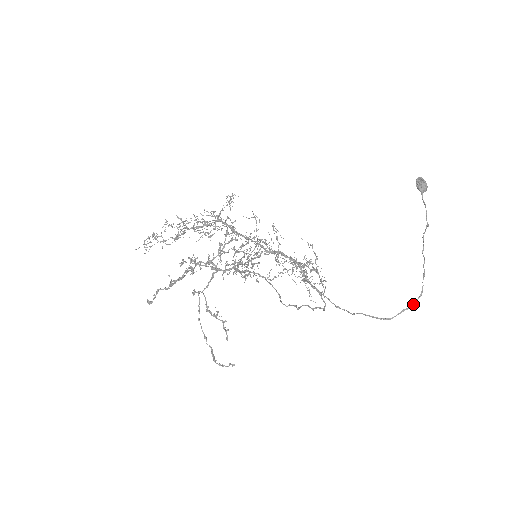
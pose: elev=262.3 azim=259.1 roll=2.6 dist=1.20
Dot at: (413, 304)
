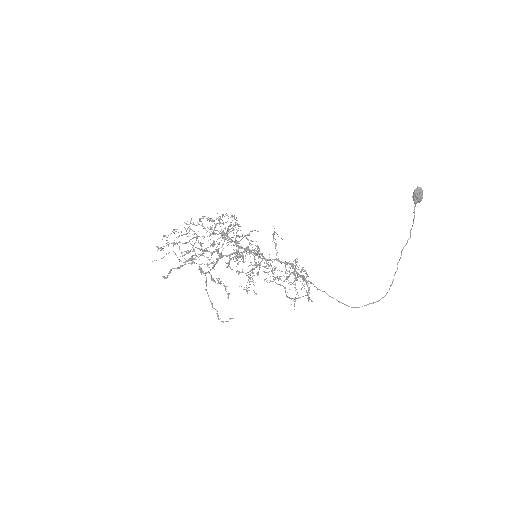
Dot at: (377, 301)
